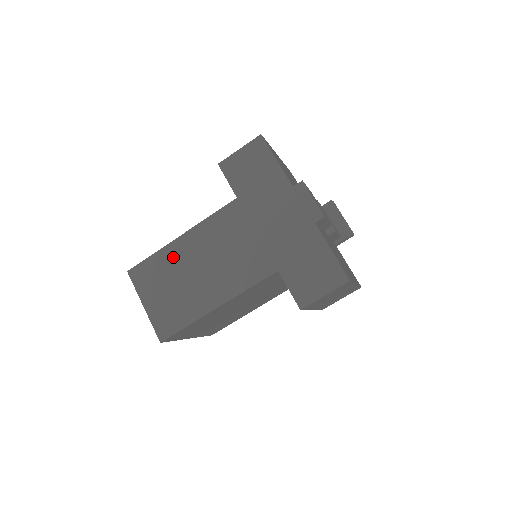
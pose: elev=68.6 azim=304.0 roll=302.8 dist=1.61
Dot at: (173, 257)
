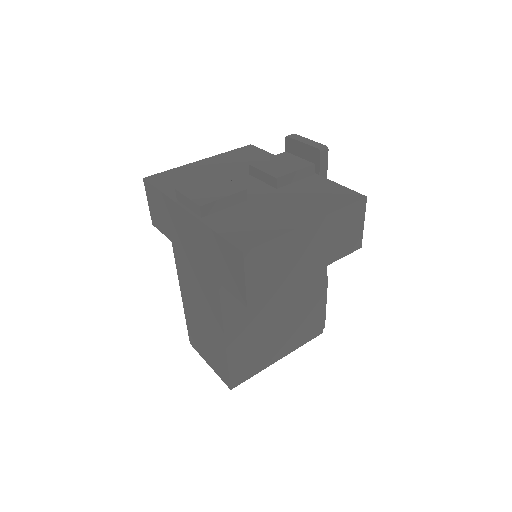
Dot at: (190, 316)
